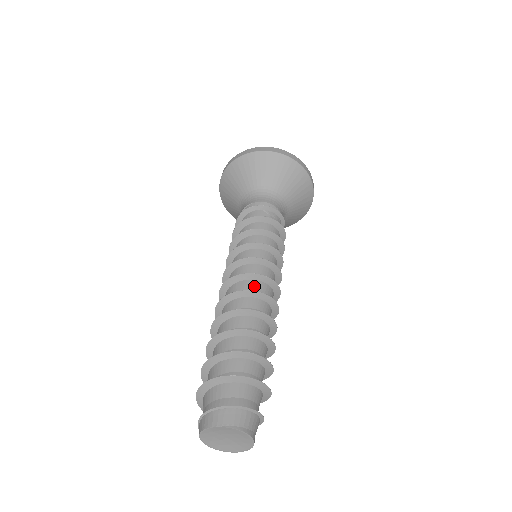
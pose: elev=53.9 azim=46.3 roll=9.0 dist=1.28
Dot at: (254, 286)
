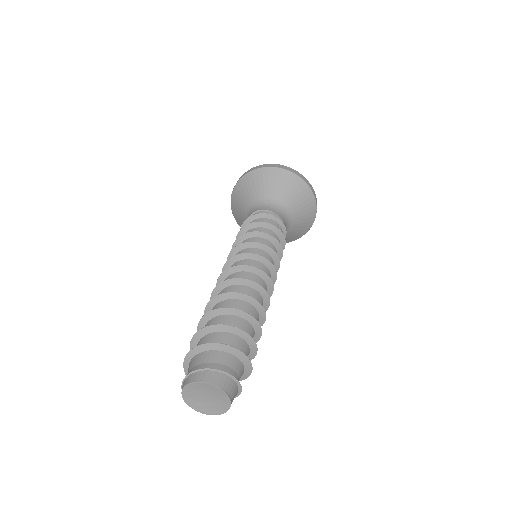
Dot at: (262, 285)
